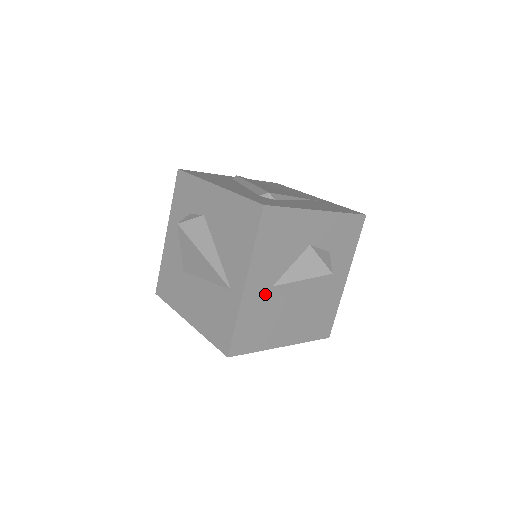
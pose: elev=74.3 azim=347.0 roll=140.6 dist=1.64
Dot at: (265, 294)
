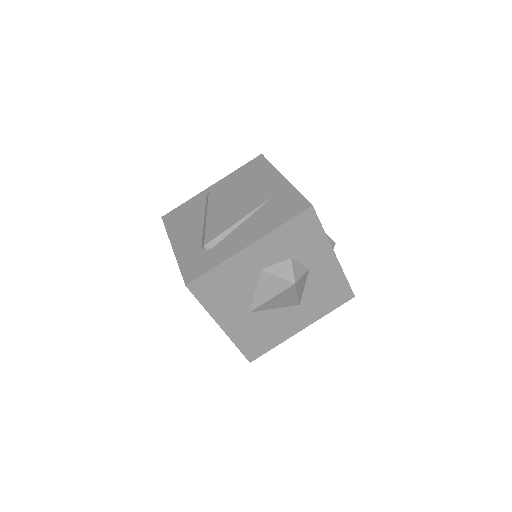
Dot at: (247, 320)
